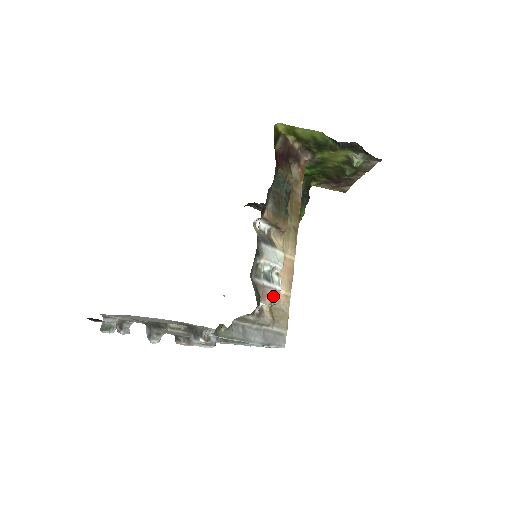
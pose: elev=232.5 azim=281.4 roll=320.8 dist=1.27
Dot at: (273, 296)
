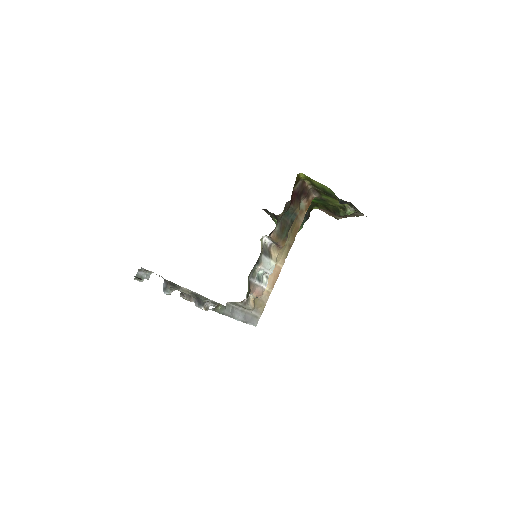
Dot at: (259, 292)
